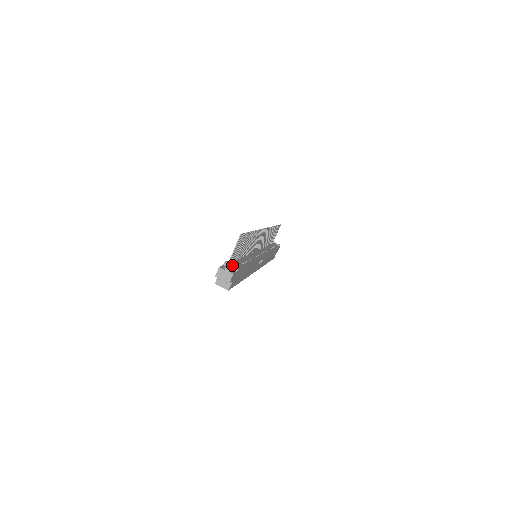
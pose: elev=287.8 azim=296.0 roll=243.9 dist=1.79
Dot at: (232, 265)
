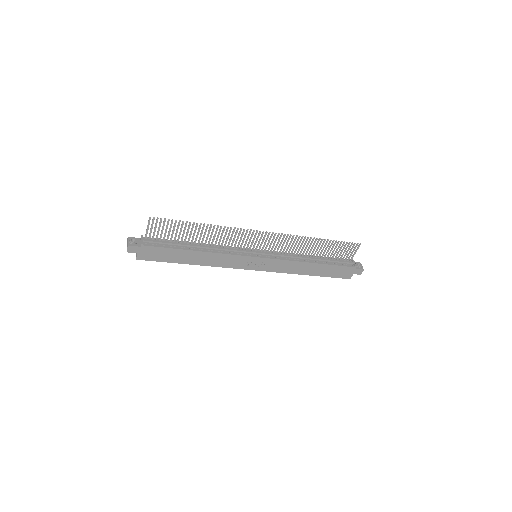
Dot at: (141, 240)
